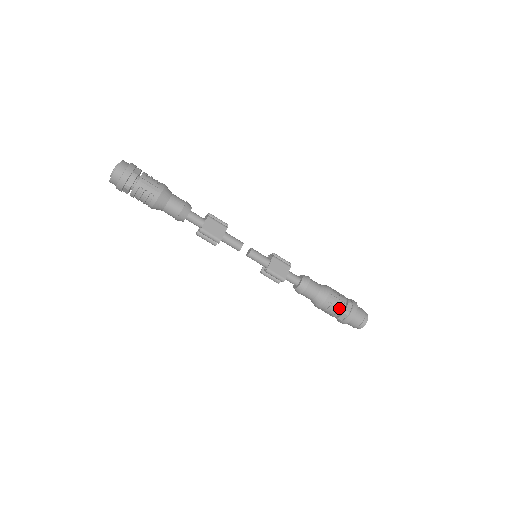
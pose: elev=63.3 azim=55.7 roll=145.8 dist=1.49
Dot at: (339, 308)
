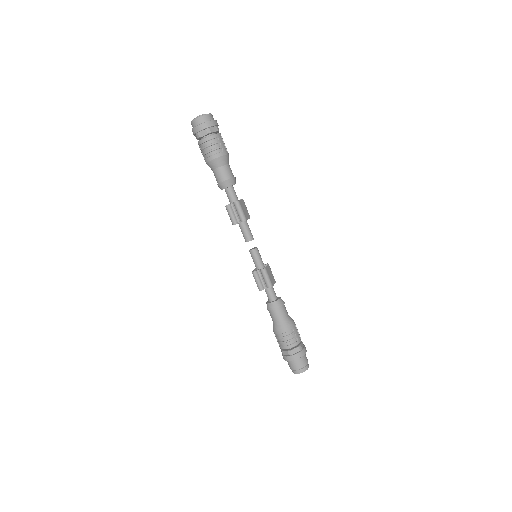
Dot at: (297, 340)
